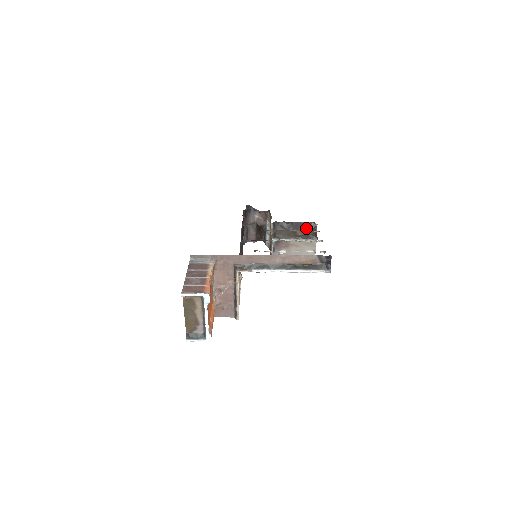
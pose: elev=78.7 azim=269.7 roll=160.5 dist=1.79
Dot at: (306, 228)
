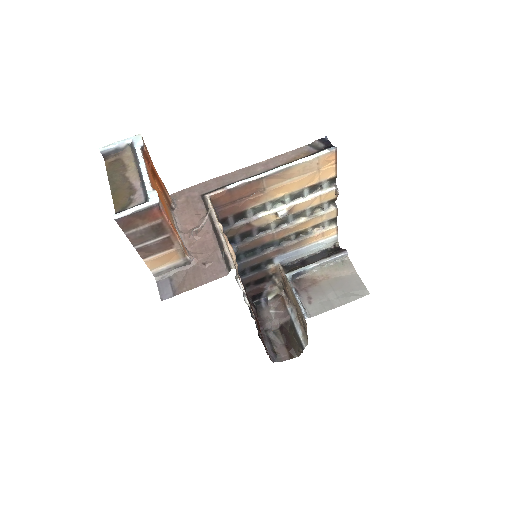
Dot at: (327, 255)
